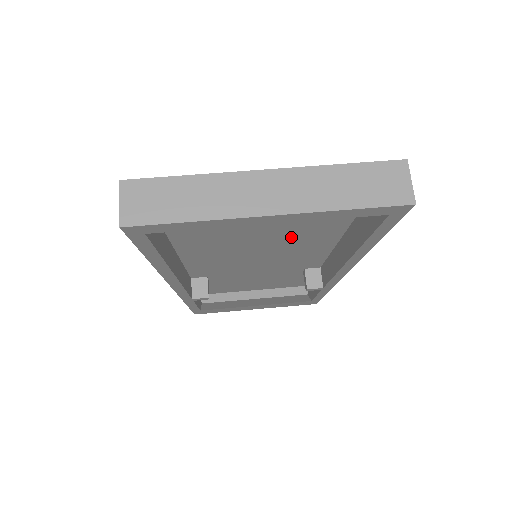
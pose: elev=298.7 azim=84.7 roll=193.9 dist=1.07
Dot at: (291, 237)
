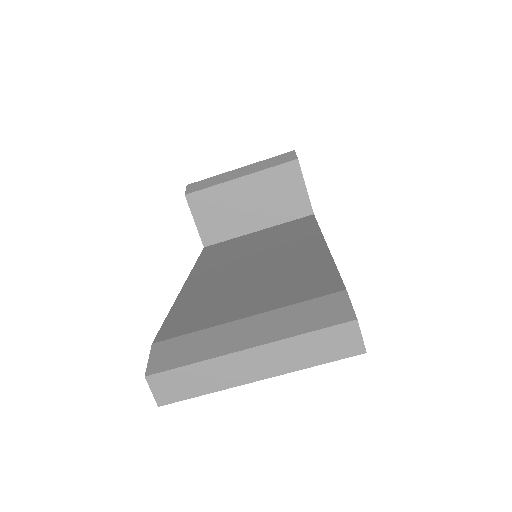
Dot at: occluded
